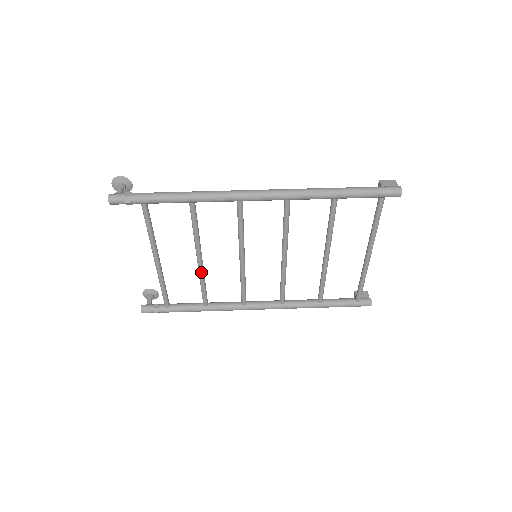
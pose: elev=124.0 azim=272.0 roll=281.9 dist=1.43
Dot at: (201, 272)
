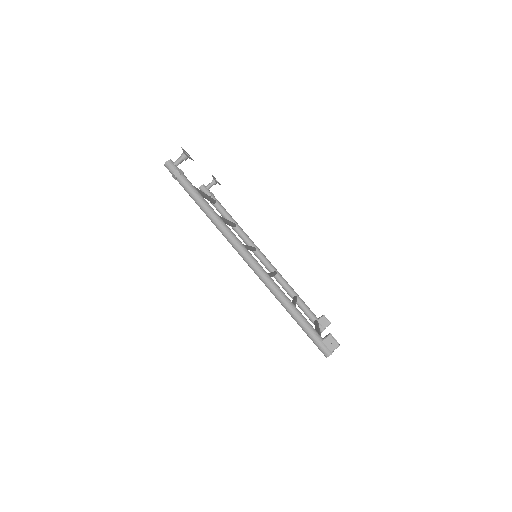
Dot at: occluded
